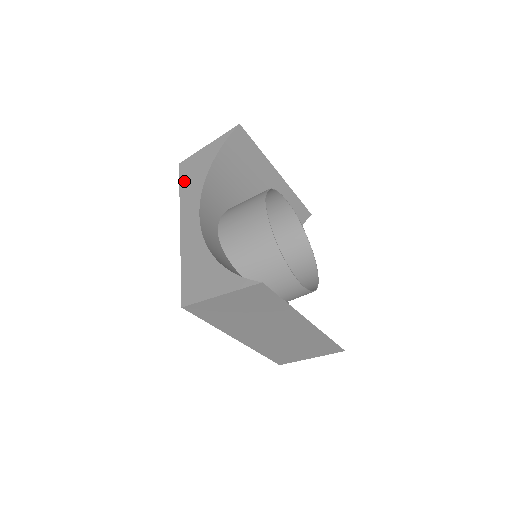
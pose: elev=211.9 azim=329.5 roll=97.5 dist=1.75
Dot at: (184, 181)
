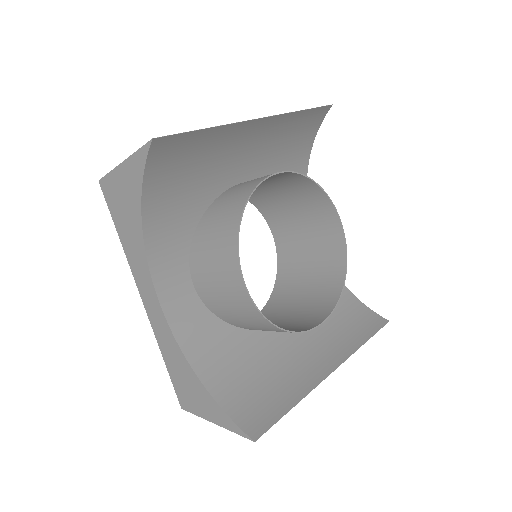
Dot at: (118, 223)
